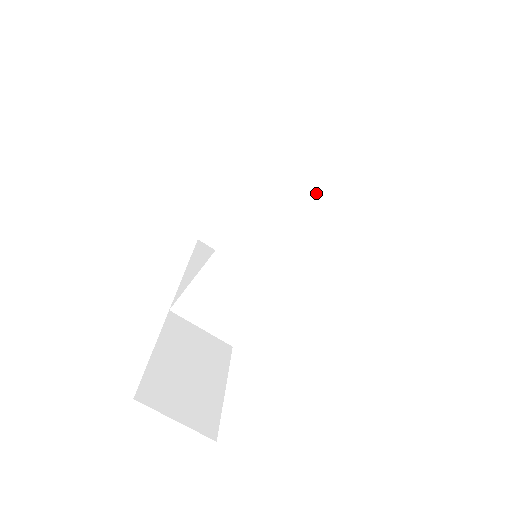
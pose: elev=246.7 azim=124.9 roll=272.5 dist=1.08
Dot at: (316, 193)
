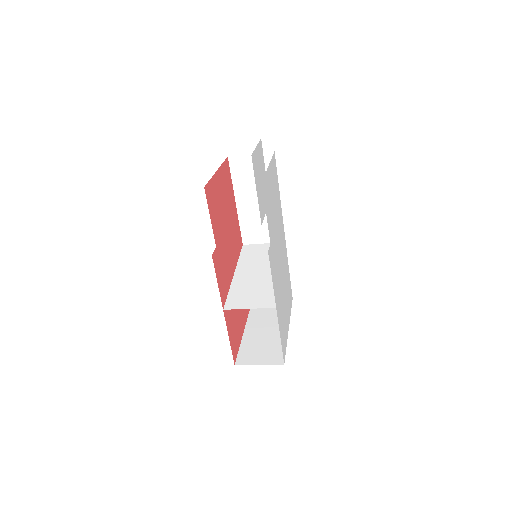
Dot at: occluded
